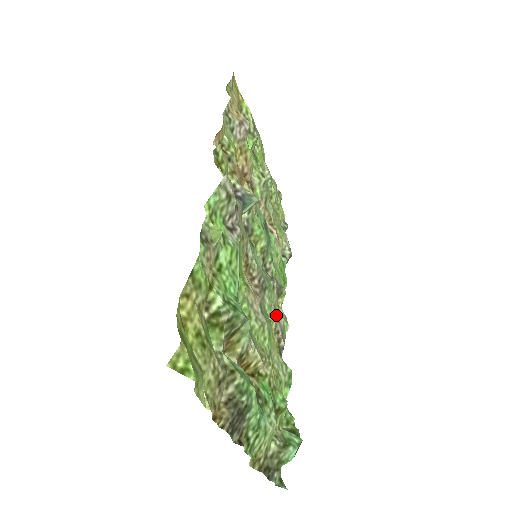
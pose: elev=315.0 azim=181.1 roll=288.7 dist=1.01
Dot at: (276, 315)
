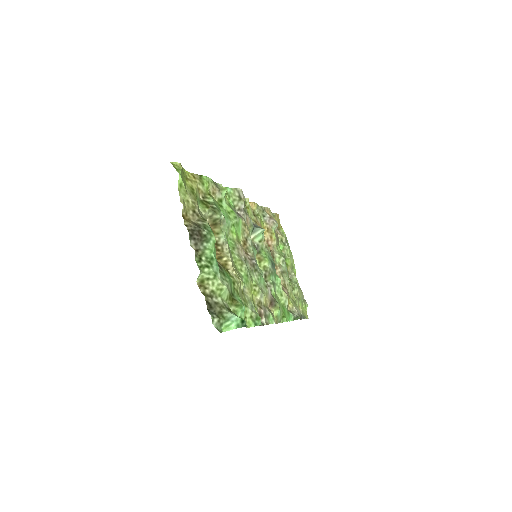
Dot at: (261, 292)
